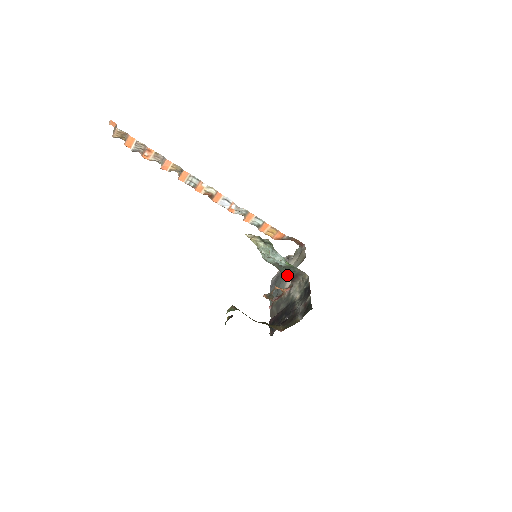
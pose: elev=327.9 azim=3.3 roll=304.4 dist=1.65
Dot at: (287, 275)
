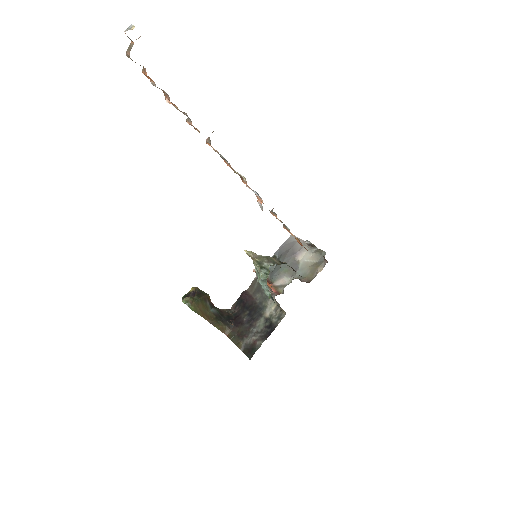
Dot at: occluded
